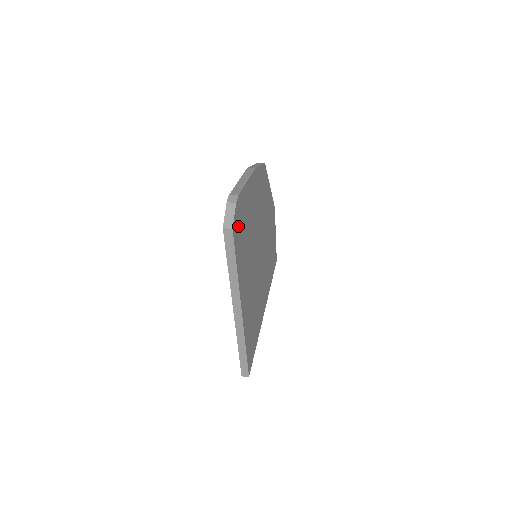
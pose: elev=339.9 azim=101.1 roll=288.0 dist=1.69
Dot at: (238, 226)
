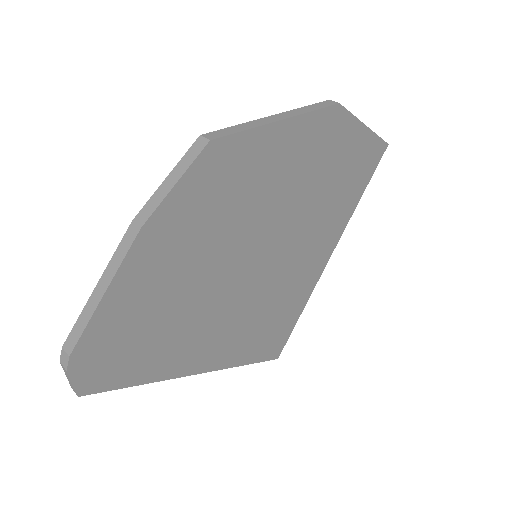
Dot at: (105, 366)
